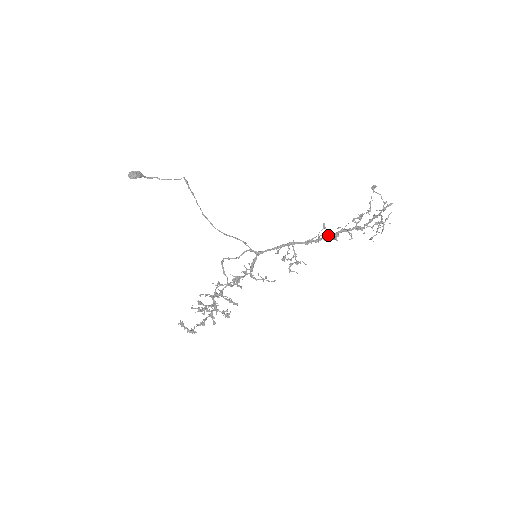
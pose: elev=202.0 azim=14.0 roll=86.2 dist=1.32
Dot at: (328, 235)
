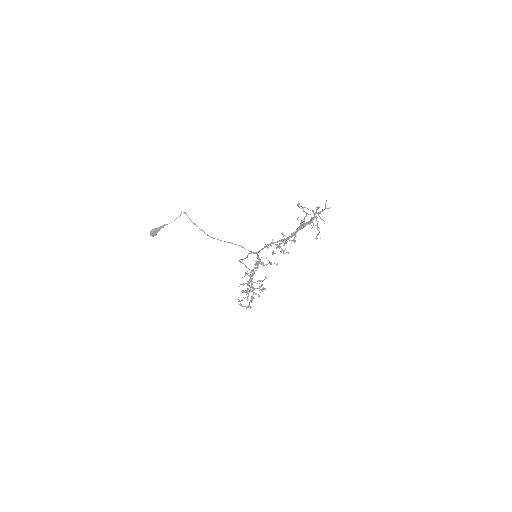
Dot at: occluded
